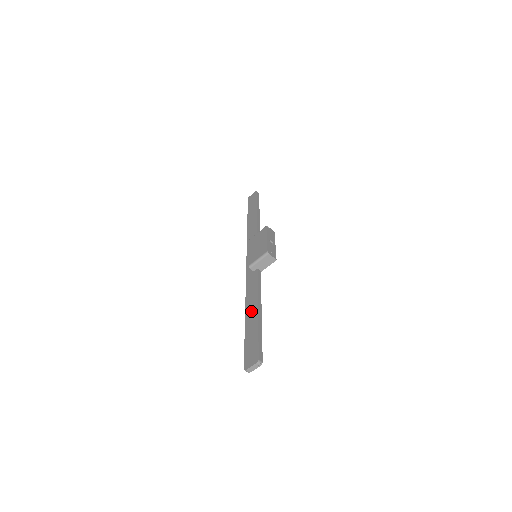
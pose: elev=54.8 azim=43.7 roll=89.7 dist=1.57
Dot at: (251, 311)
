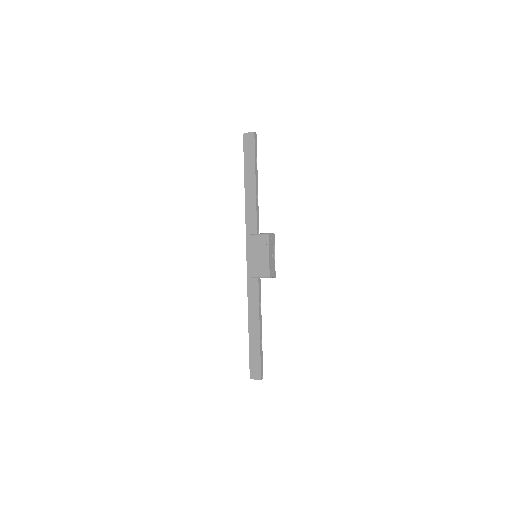
Dot at: (254, 326)
